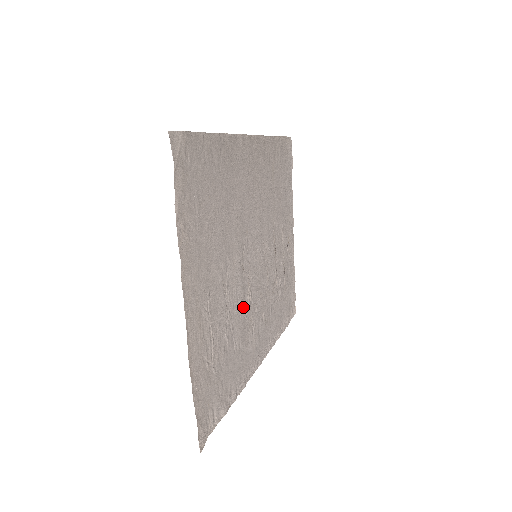
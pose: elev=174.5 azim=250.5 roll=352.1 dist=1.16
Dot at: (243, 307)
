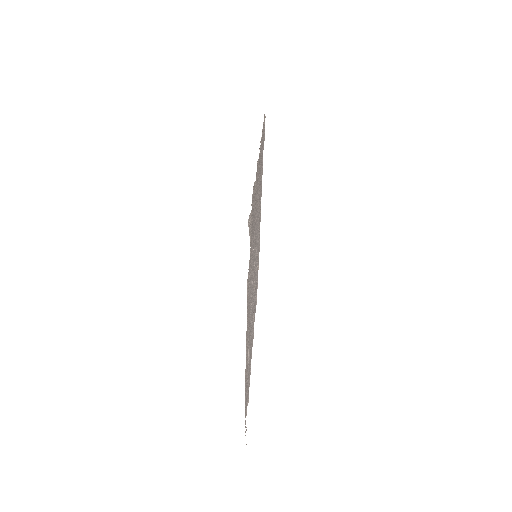
Dot at: (253, 309)
